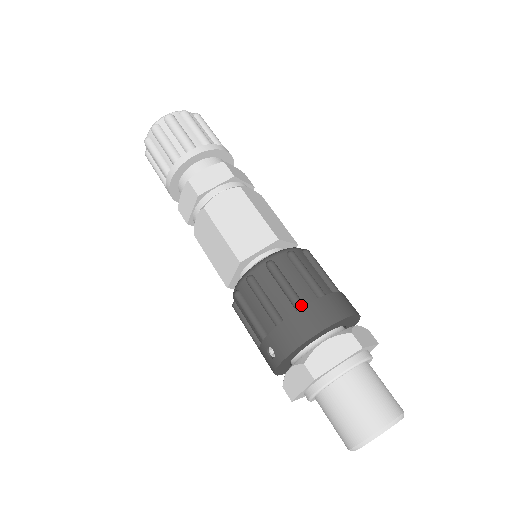
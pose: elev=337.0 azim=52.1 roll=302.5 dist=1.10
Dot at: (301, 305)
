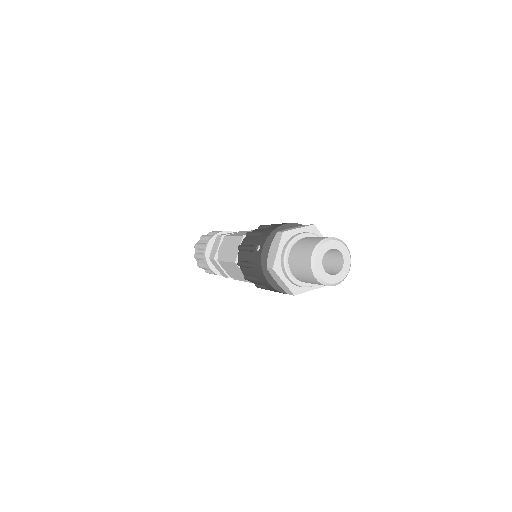
Dot at: occluded
